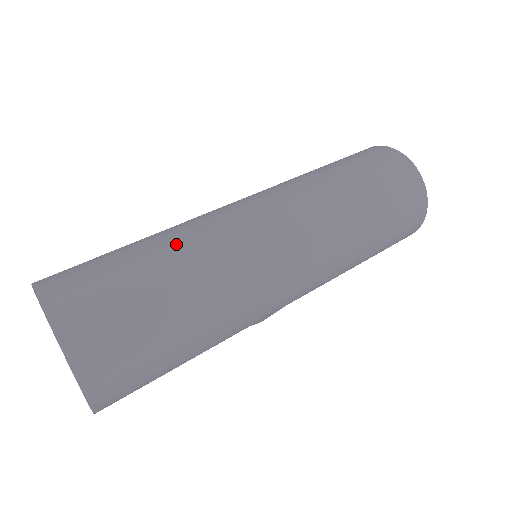
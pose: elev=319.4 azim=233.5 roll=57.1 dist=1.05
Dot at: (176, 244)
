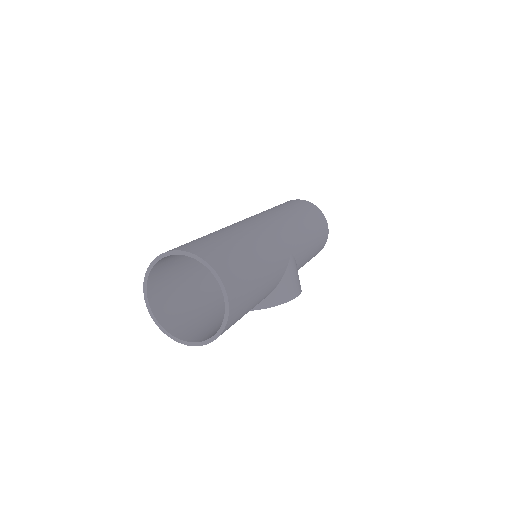
Dot at: occluded
